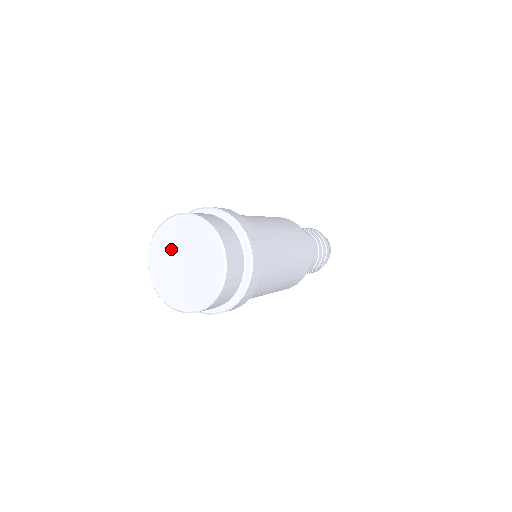
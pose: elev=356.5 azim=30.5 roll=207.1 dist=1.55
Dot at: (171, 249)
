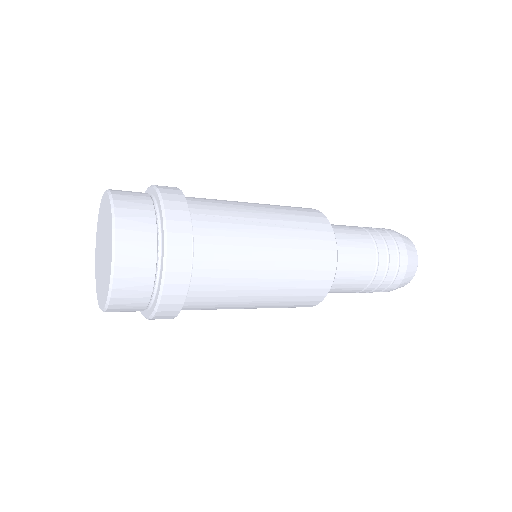
Dot at: (101, 229)
